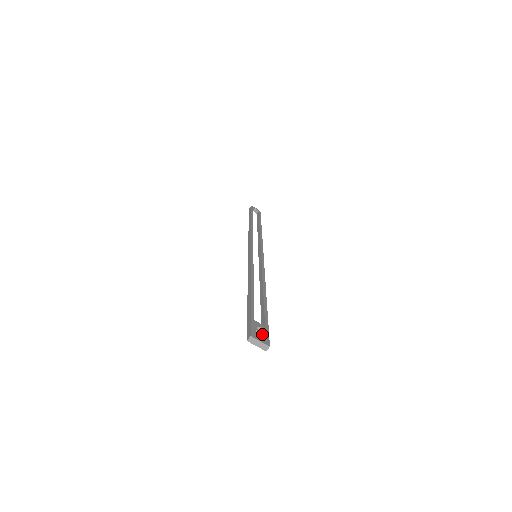
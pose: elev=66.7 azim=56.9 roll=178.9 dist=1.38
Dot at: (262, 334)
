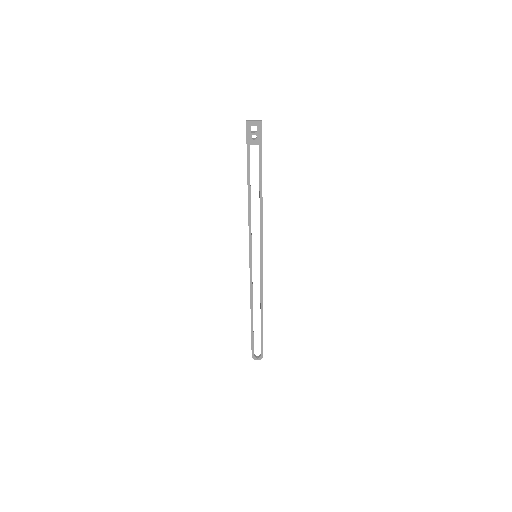
Dot at: (256, 131)
